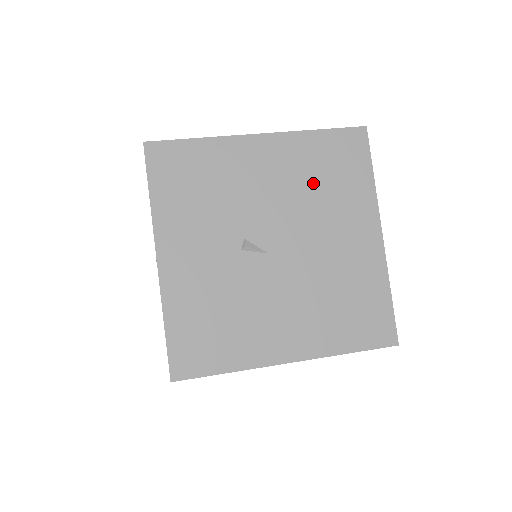
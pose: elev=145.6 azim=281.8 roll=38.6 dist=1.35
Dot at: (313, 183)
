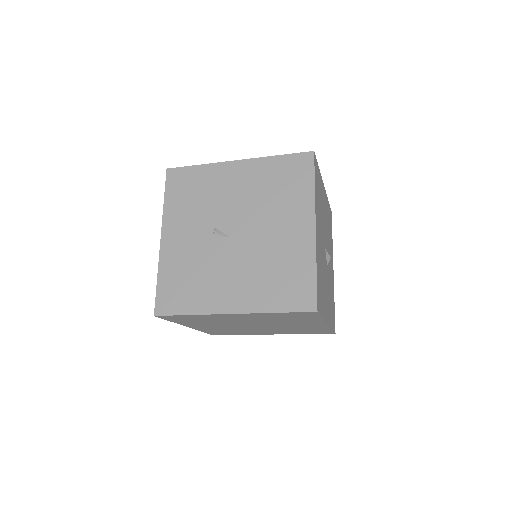
Dot at: (268, 191)
